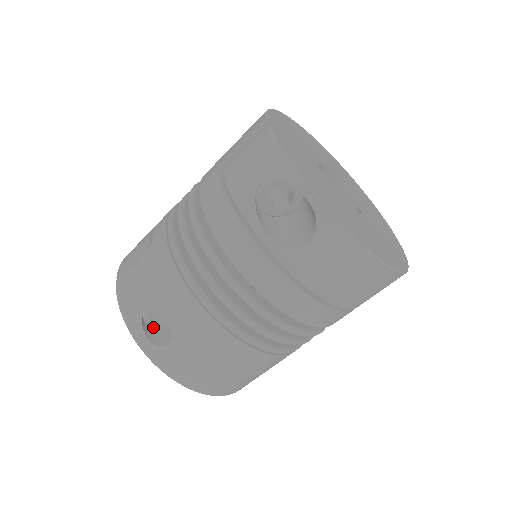
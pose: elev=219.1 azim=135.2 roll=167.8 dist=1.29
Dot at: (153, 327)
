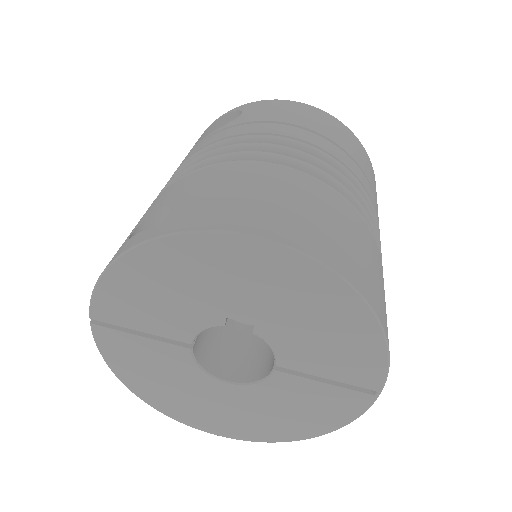
Dot at: occluded
